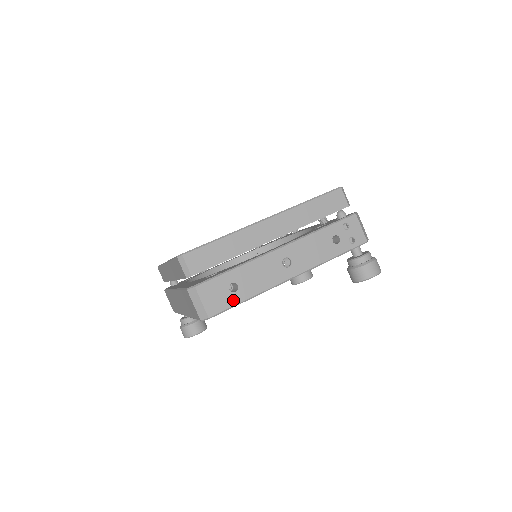
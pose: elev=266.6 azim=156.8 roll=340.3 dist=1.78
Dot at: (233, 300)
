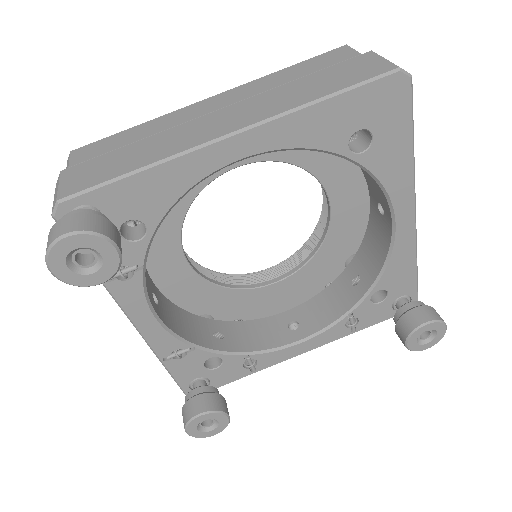
Dot at: occluded
